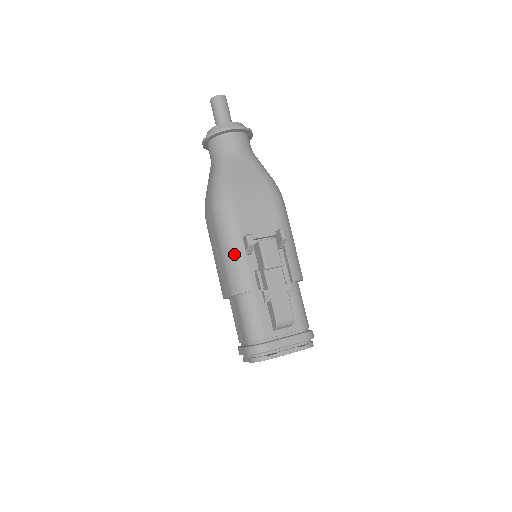
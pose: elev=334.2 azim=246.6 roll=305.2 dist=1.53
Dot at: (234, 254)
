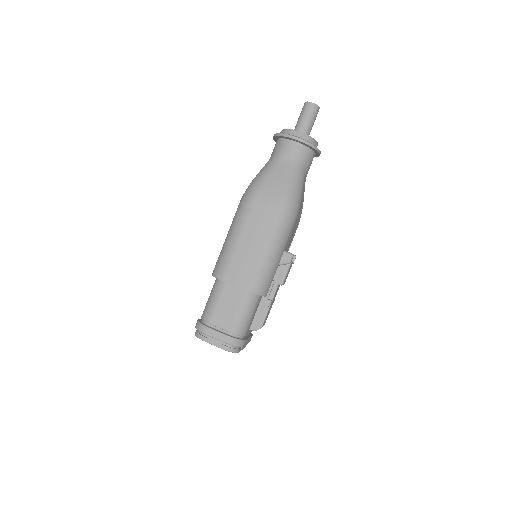
Dot at: (275, 261)
